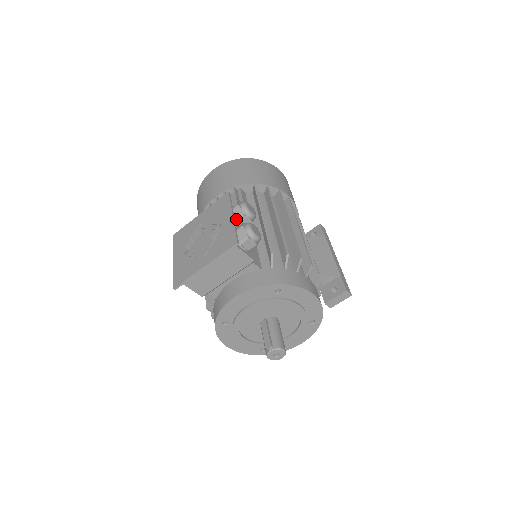
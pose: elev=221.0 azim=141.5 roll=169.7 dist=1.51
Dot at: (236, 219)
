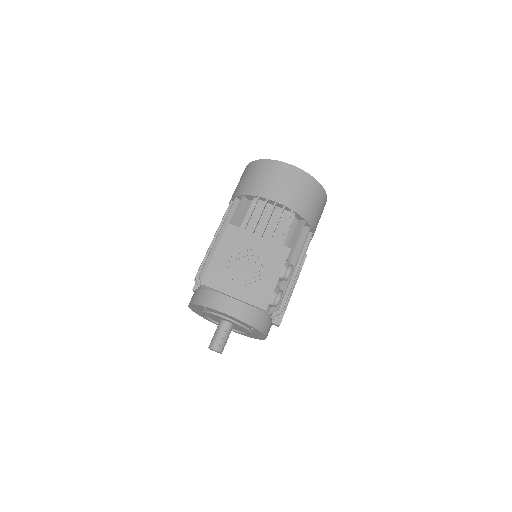
Dot at: occluded
